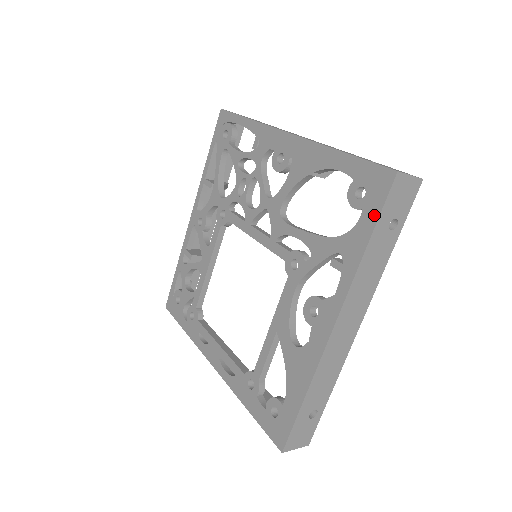
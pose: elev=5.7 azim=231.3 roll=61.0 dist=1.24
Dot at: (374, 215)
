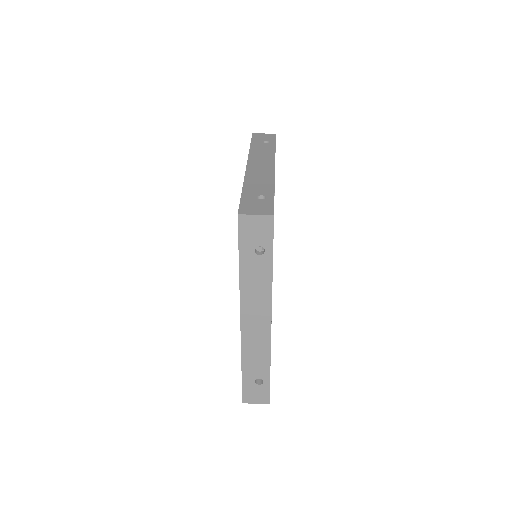
Dot at: (238, 245)
